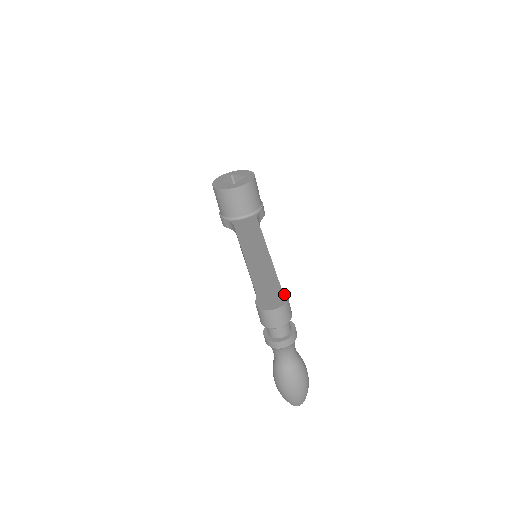
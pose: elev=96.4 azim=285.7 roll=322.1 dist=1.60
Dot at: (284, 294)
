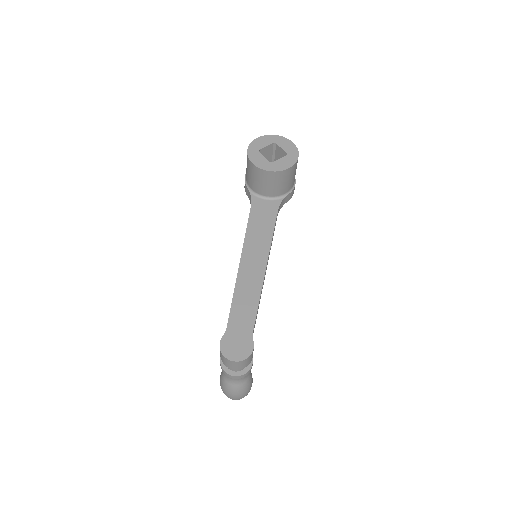
Dot at: (251, 345)
